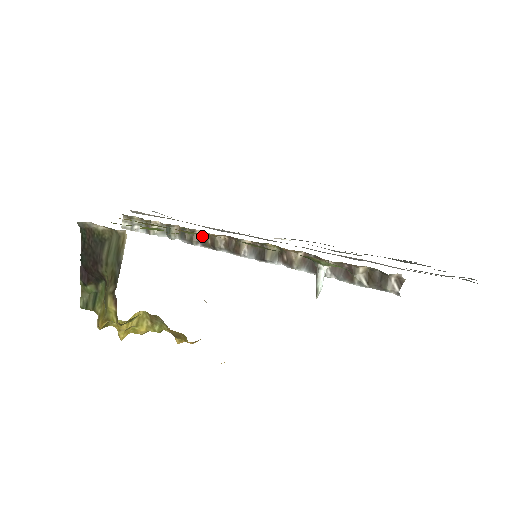
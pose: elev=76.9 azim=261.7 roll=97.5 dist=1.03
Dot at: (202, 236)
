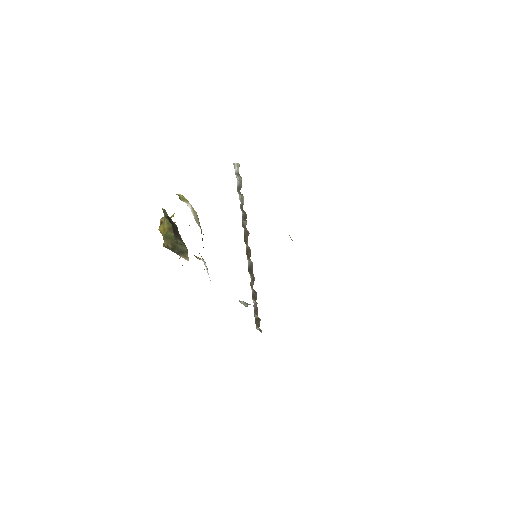
Dot at: (248, 232)
